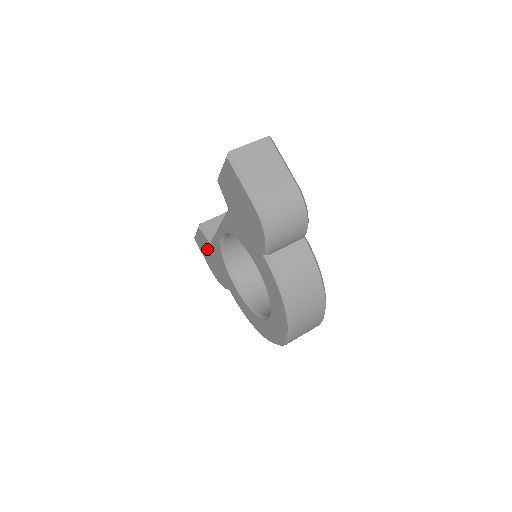
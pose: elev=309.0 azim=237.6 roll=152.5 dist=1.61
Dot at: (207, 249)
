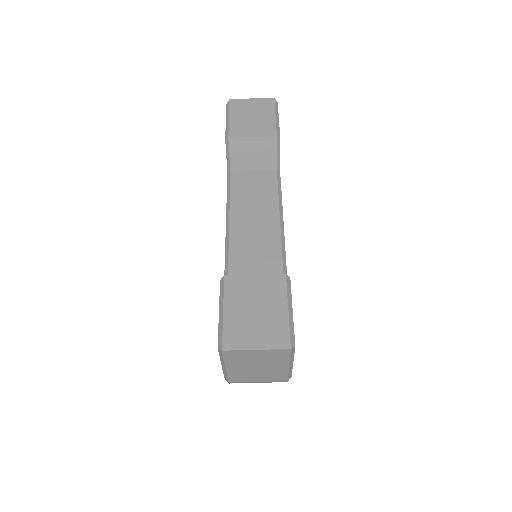
Dot at: occluded
